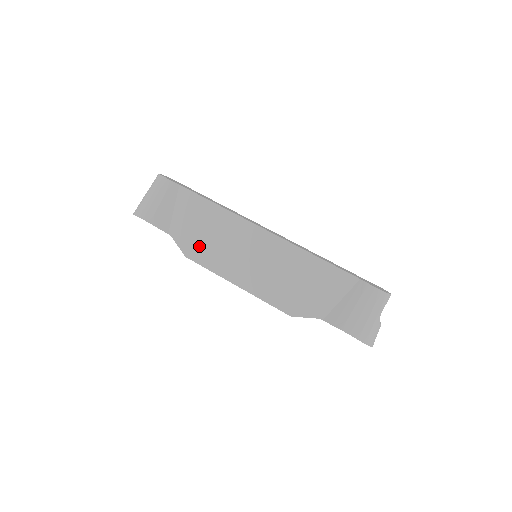
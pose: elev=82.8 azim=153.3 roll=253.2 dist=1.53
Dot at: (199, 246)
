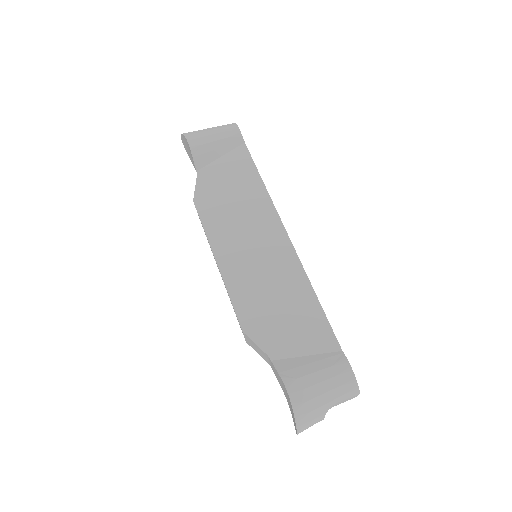
Dot at: (214, 202)
